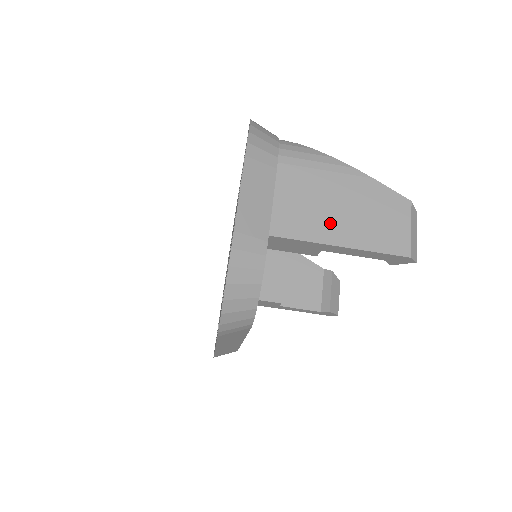
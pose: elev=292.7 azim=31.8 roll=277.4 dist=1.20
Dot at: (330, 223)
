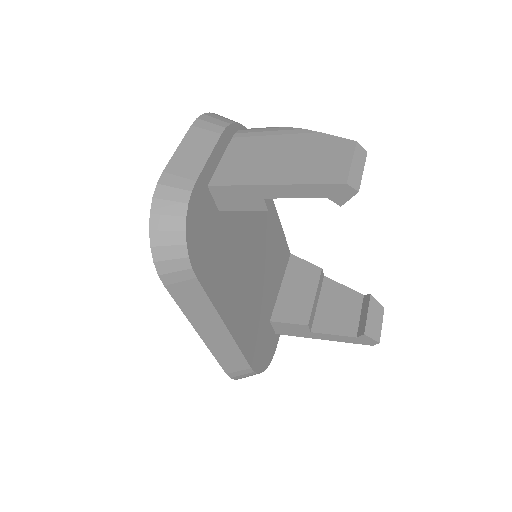
Dot at: (268, 169)
